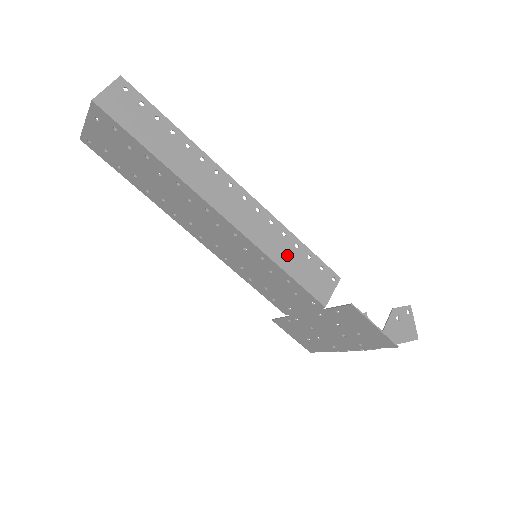
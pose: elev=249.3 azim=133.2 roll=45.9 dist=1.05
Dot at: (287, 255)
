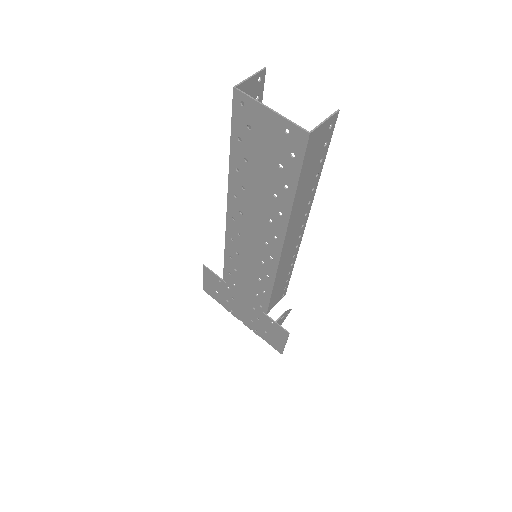
Dot at: (281, 280)
